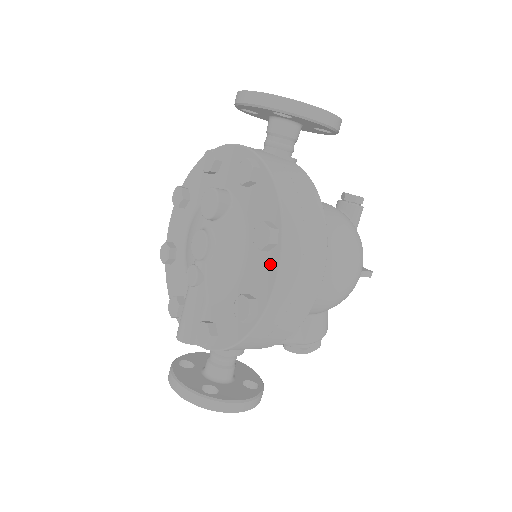
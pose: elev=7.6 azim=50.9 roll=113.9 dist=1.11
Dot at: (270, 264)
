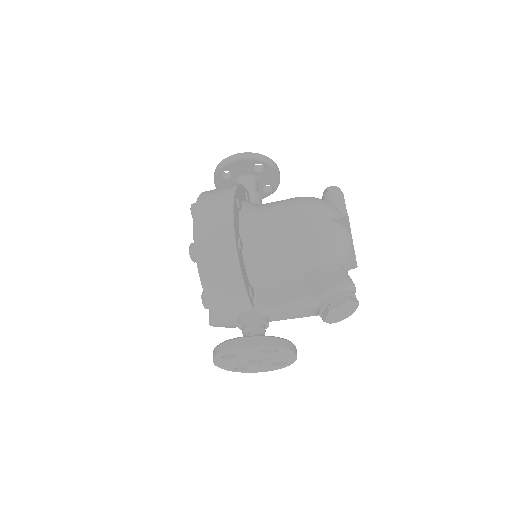
Dot at: occluded
